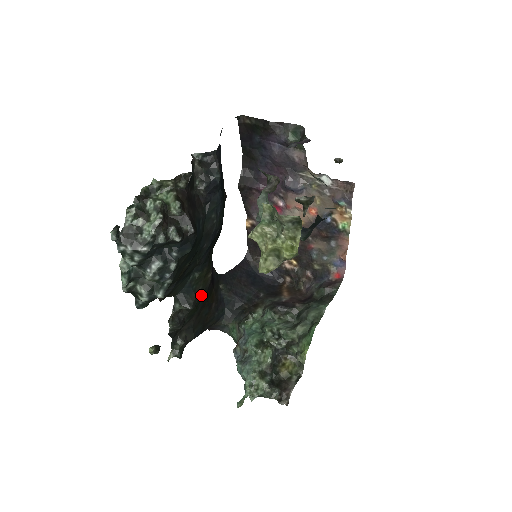
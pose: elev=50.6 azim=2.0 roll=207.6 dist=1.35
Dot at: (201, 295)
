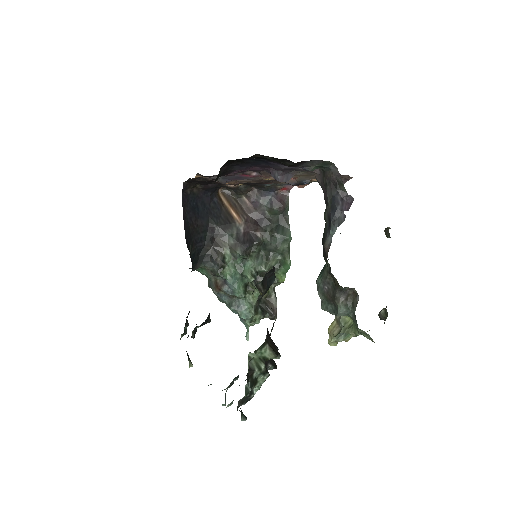
Dot at: occluded
